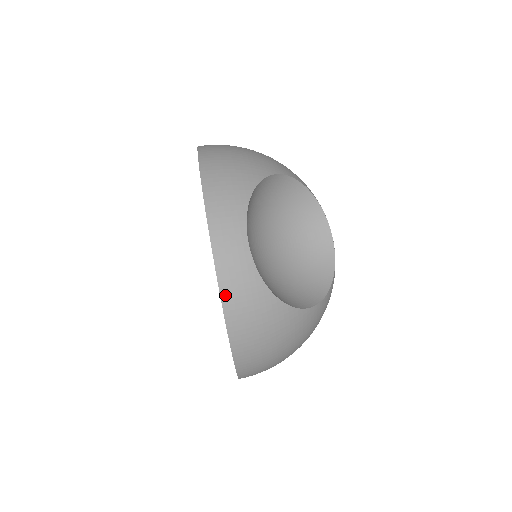
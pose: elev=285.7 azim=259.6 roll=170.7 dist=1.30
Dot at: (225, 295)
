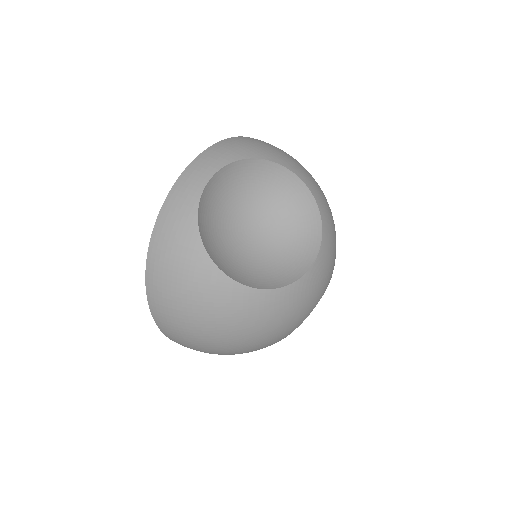
Dot at: (166, 205)
